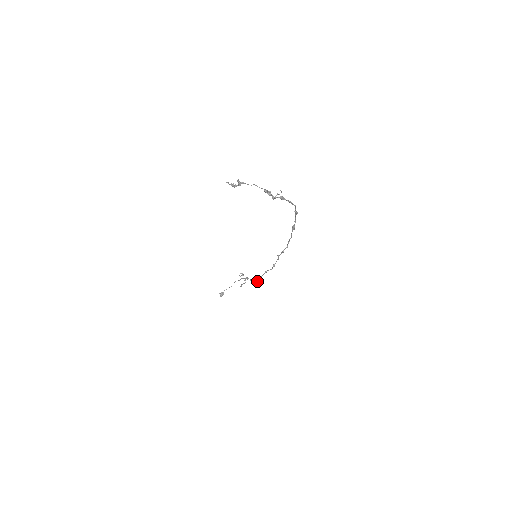
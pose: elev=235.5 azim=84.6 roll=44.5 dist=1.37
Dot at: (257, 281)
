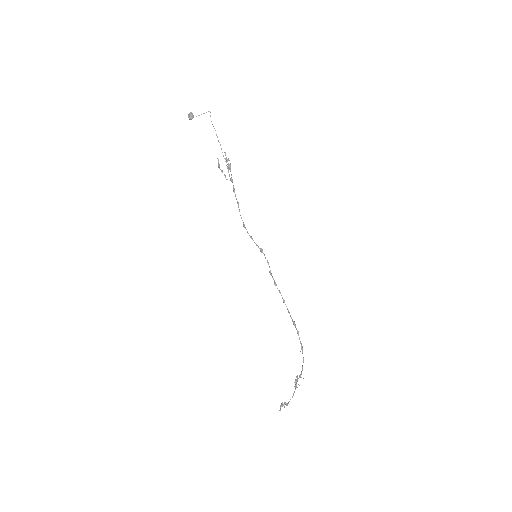
Dot at: (238, 207)
